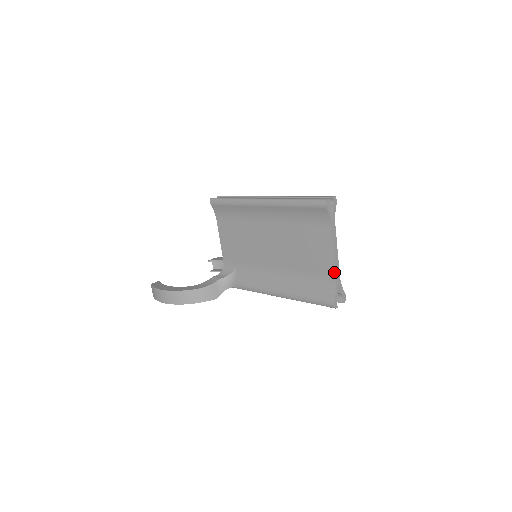
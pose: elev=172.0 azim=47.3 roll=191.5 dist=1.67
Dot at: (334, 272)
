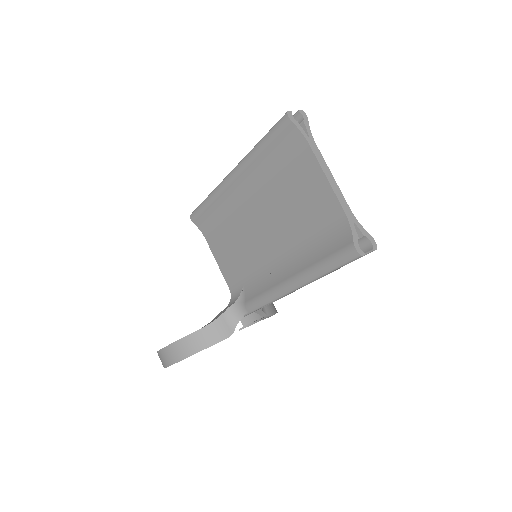
Dot at: (339, 206)
